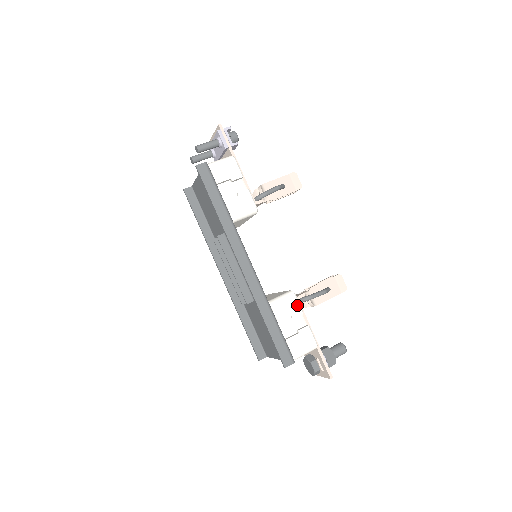
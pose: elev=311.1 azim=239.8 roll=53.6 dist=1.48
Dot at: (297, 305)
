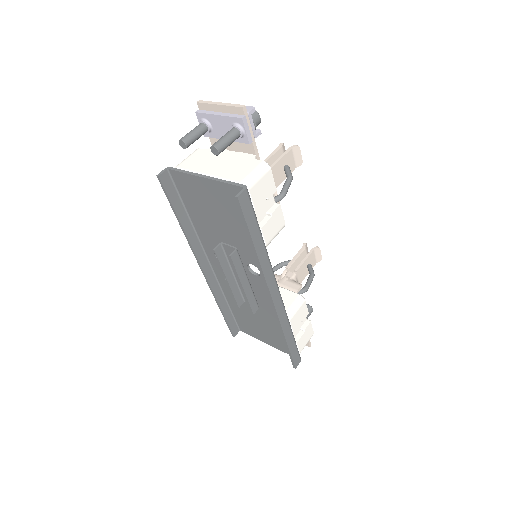
Dot at: (306, 309)
